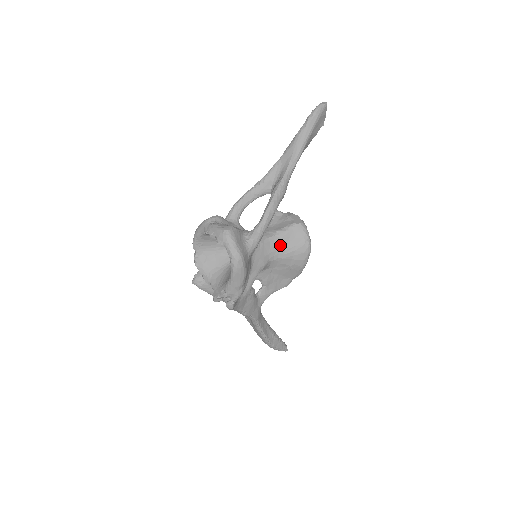
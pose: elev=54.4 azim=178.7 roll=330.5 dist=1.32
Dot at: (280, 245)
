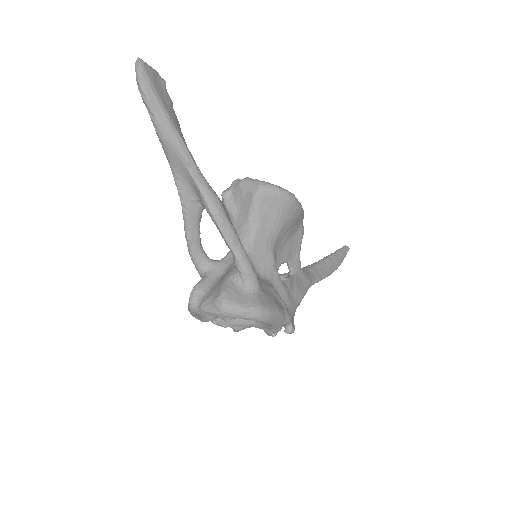
Dot at: (265, 227)
